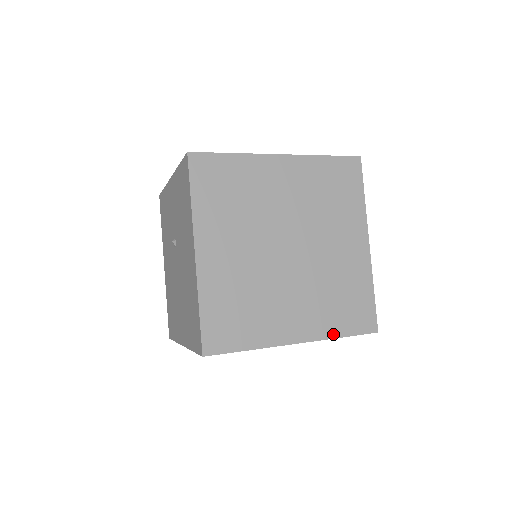
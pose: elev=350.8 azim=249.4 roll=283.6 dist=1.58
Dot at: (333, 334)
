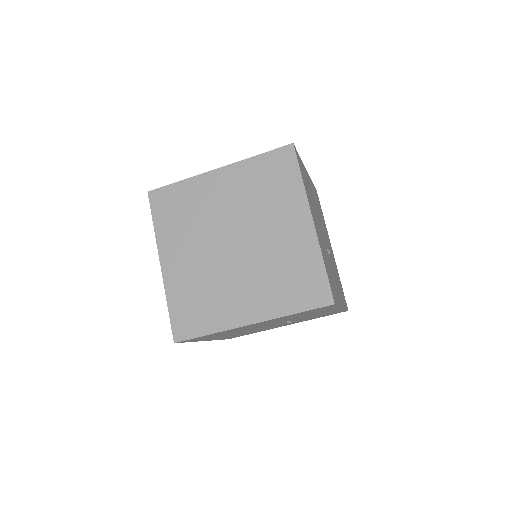
Dot at: (285, 312)
